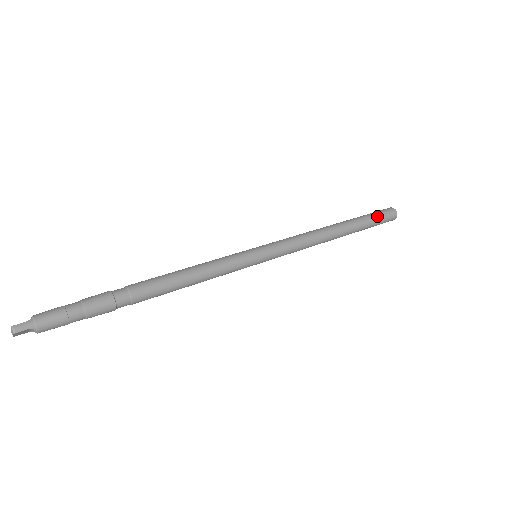
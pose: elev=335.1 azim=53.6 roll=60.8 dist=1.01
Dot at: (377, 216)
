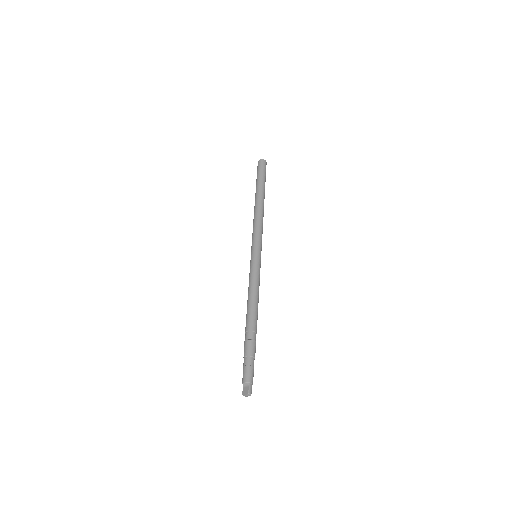
Dot at: (264, 174)
